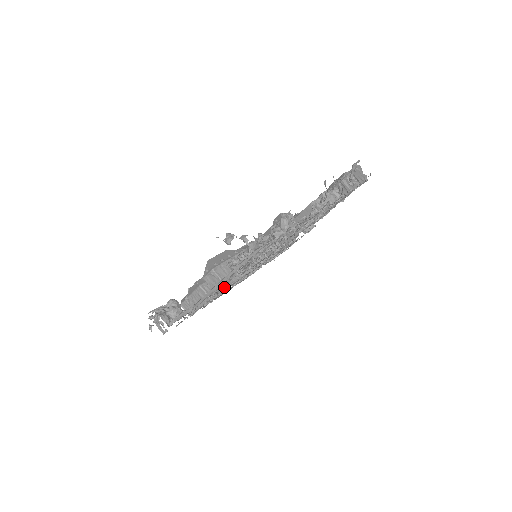
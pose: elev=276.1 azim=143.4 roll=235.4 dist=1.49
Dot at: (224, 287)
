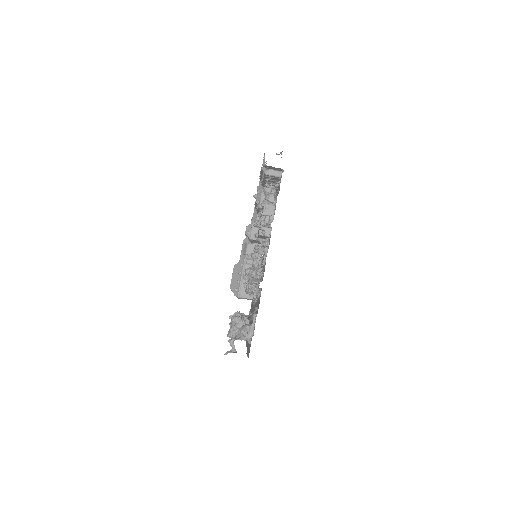
Dot at: occluded
